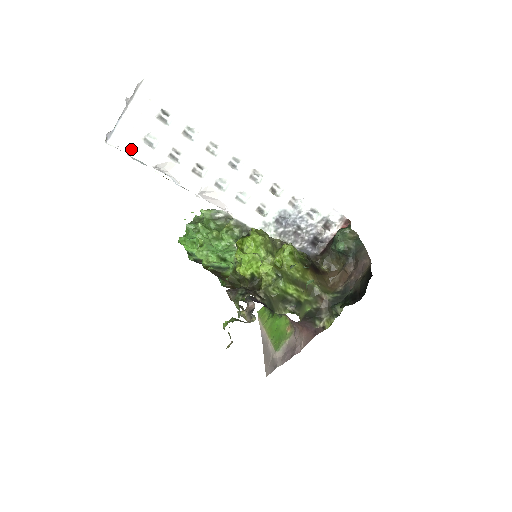
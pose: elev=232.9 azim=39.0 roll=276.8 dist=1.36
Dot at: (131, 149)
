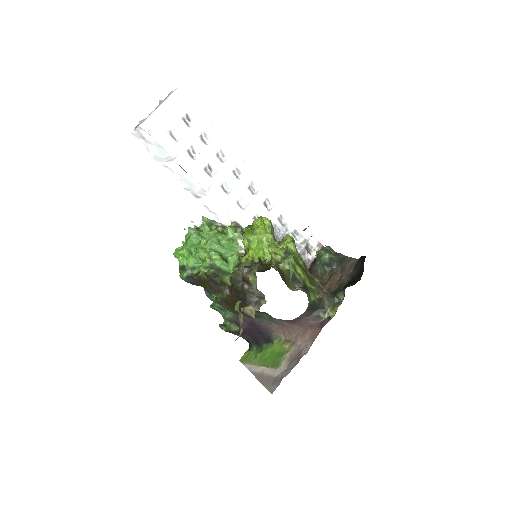
Dot at: (159, 136)
